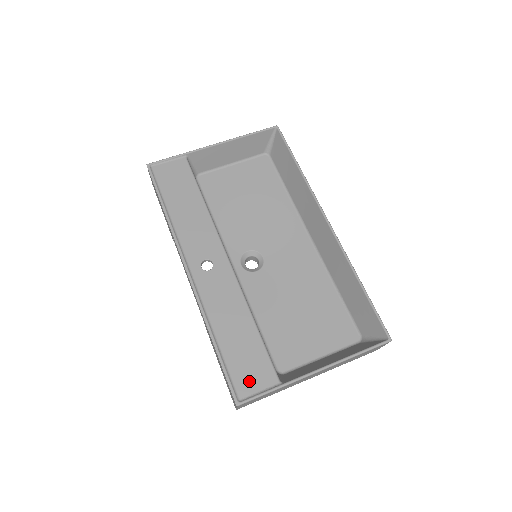
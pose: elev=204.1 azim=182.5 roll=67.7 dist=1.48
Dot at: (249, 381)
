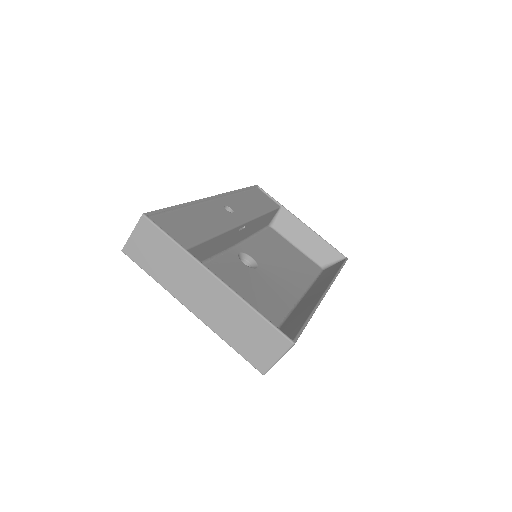
Dot at: (169, 226)
